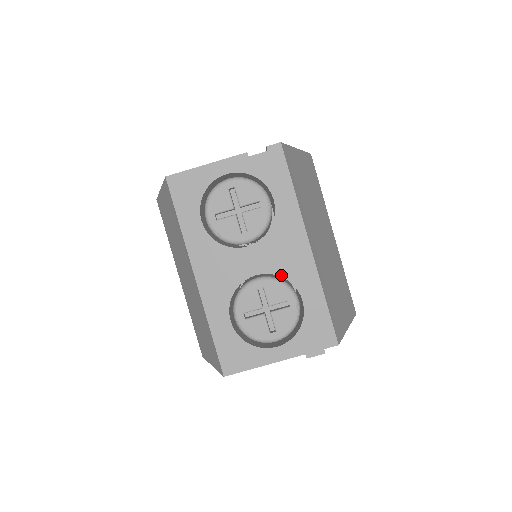
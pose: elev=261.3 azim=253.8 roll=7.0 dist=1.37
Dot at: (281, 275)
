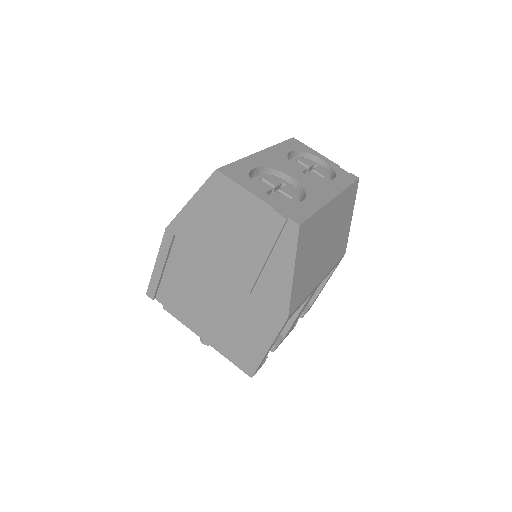
Dot at: (304, 188)
